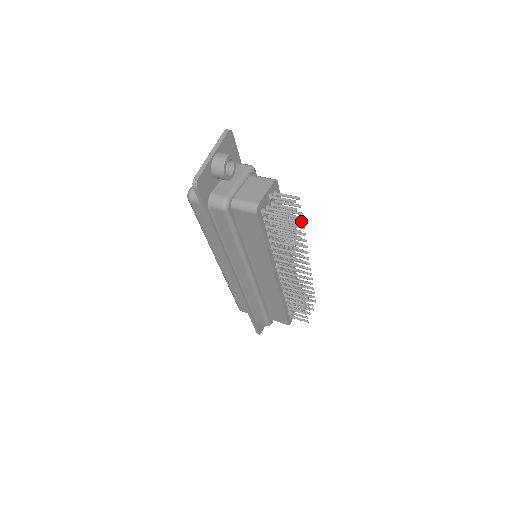
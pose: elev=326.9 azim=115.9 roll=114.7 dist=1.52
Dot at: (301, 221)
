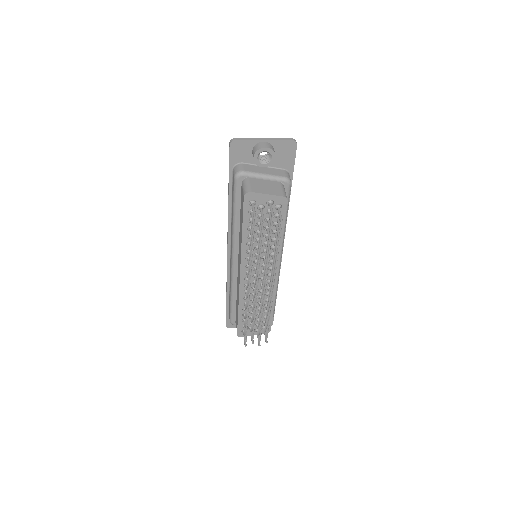
Dot at: (277, 245)
